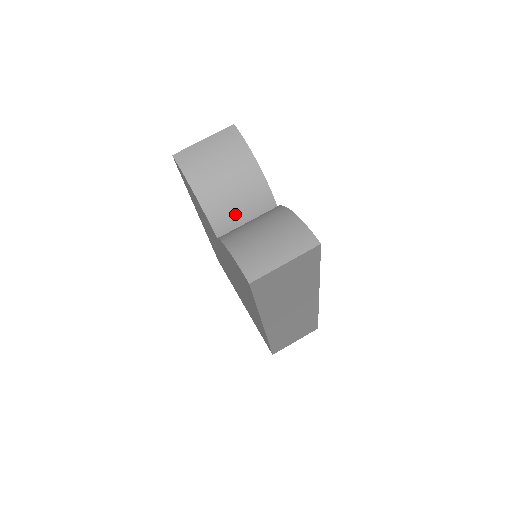
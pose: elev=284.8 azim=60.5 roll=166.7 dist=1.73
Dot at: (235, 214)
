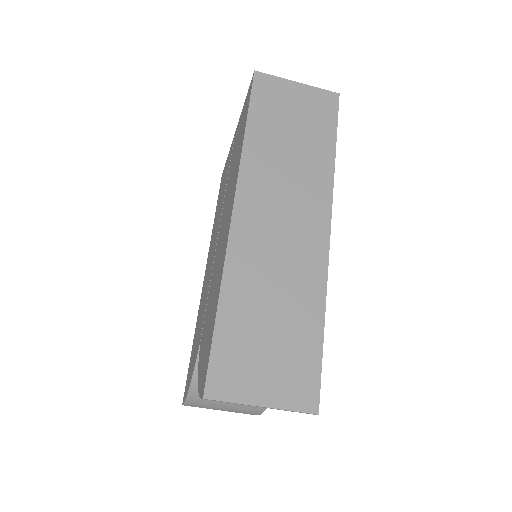
Dot at: occluded
